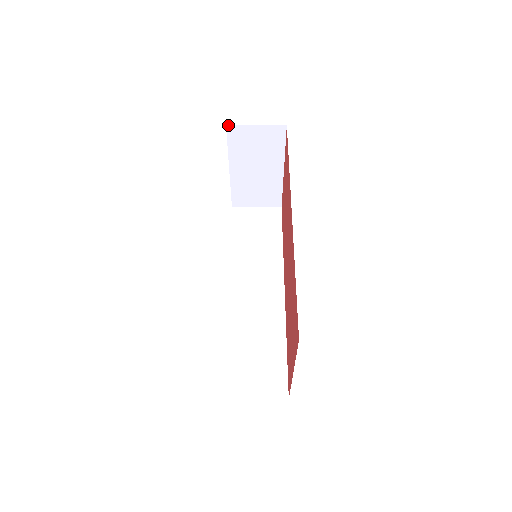
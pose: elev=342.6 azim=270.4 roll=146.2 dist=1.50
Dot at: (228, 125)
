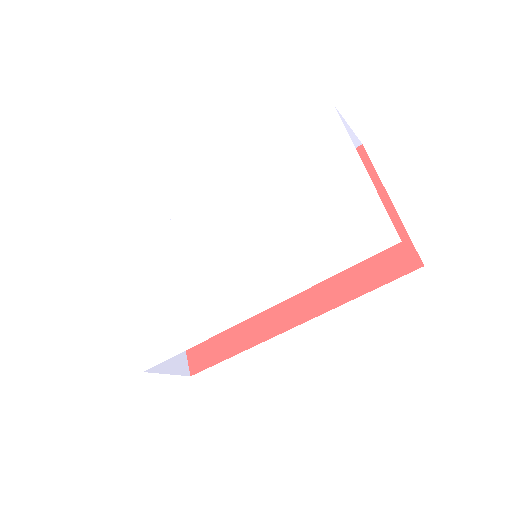
Dot at: (127, 251)
